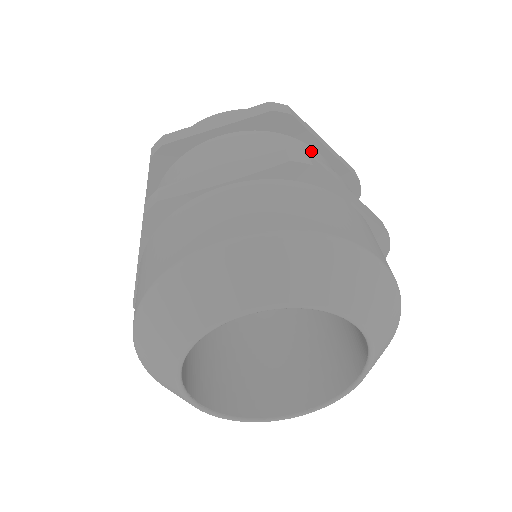
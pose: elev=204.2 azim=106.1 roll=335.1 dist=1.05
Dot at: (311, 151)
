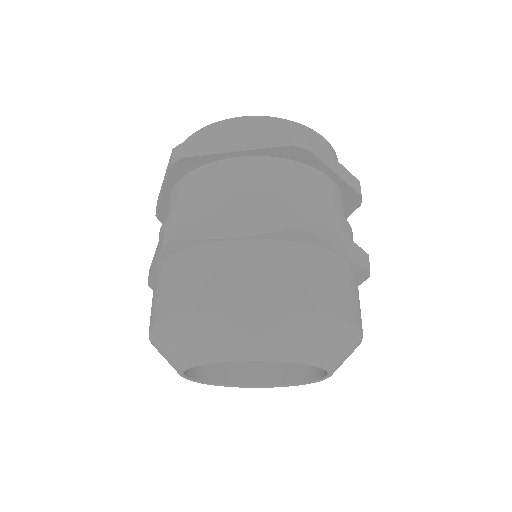
Dot at: (321, 181)
